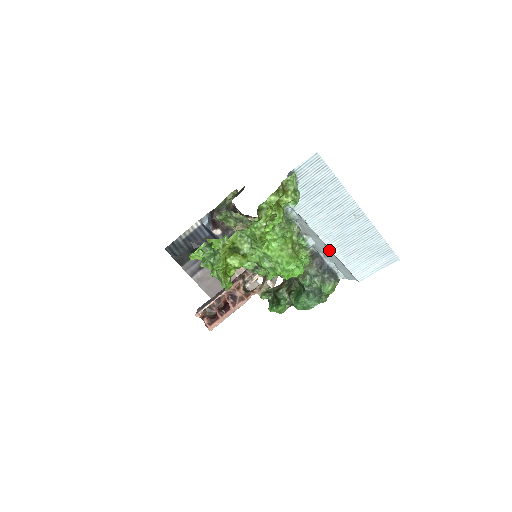
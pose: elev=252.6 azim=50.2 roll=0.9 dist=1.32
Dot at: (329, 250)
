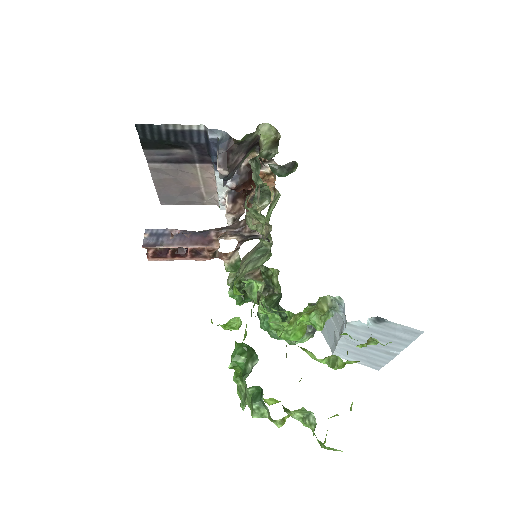
Dot at: (337, 339)
